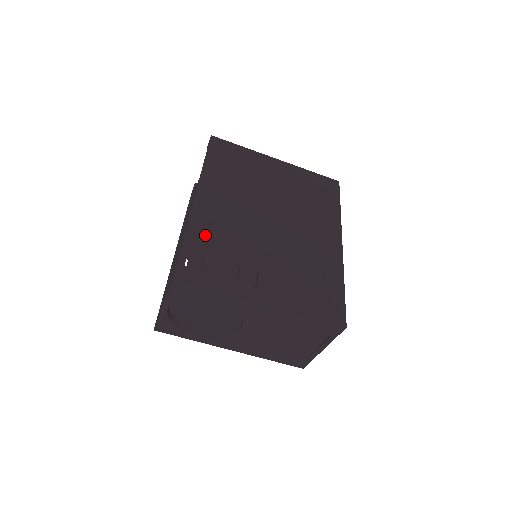
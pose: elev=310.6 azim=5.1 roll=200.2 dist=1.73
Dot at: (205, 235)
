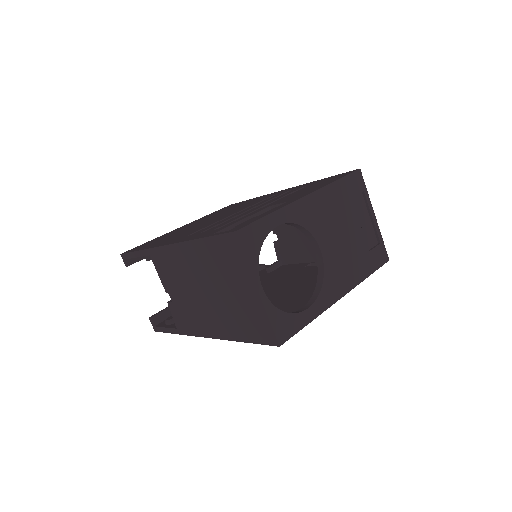
Dot at: occluded
